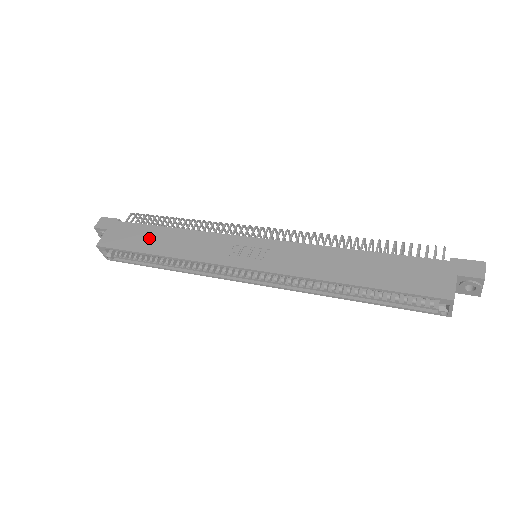
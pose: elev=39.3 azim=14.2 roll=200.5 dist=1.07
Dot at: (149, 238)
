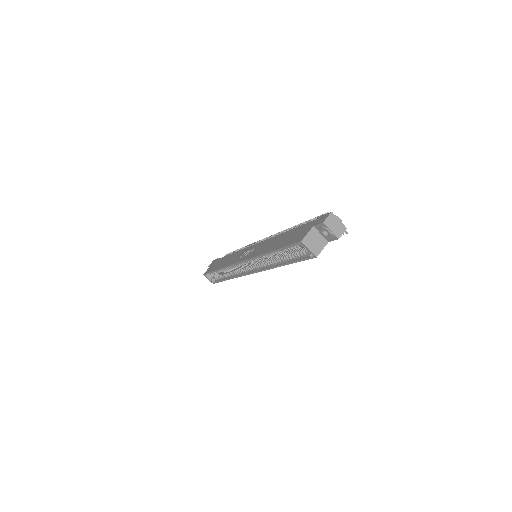
Dot at: (221, 262)
